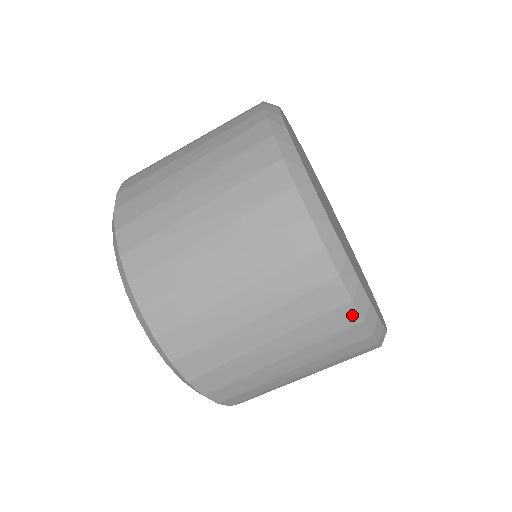
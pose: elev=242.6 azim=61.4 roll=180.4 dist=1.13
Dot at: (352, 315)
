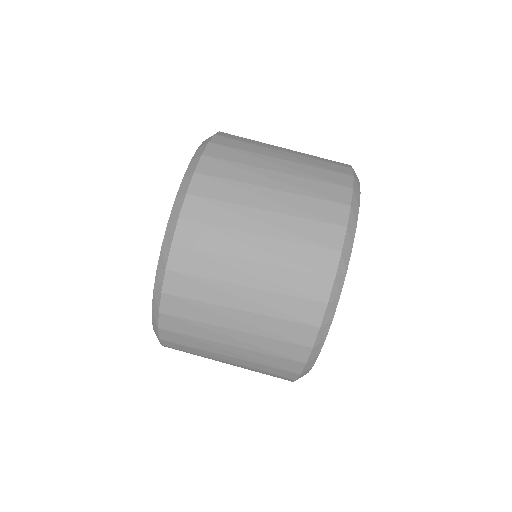
Dot at: (318, 315)
